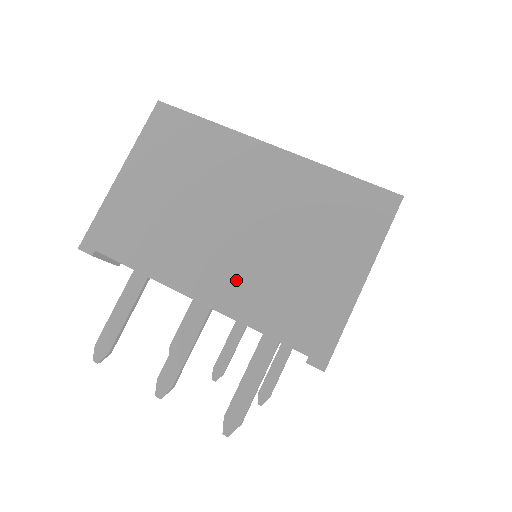
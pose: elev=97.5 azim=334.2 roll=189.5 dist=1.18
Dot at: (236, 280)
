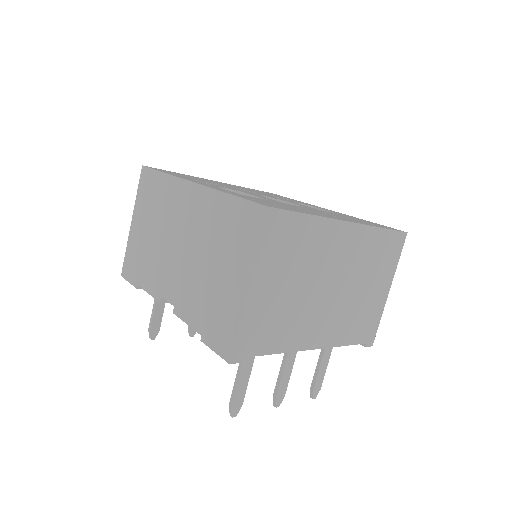
Dot at: (334, 324)
